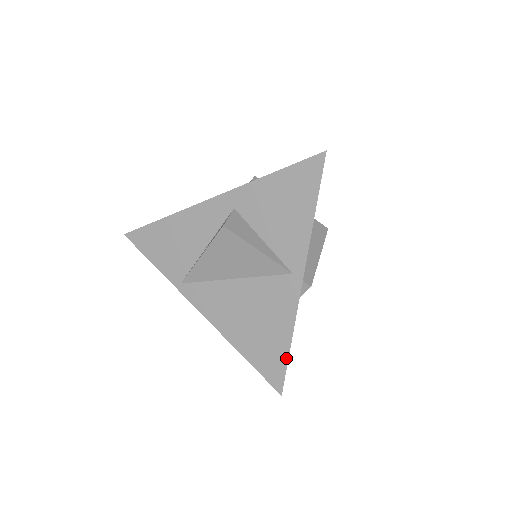
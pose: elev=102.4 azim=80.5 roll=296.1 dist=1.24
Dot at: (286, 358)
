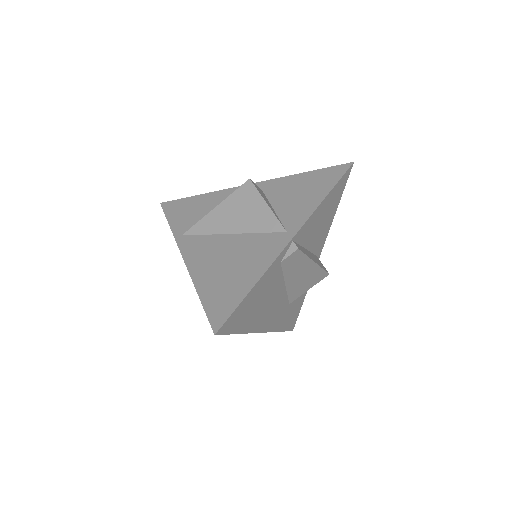
Dot at: (241, 298)
